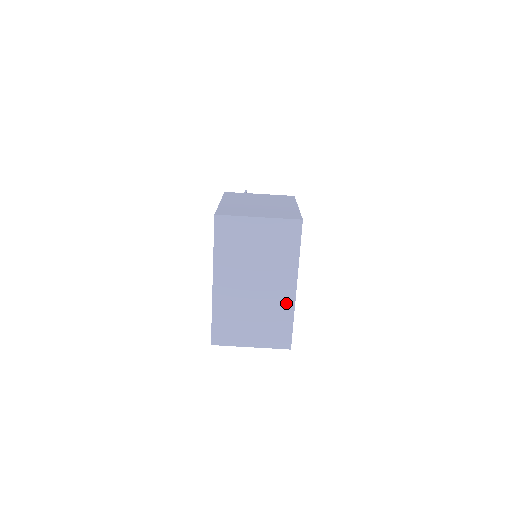
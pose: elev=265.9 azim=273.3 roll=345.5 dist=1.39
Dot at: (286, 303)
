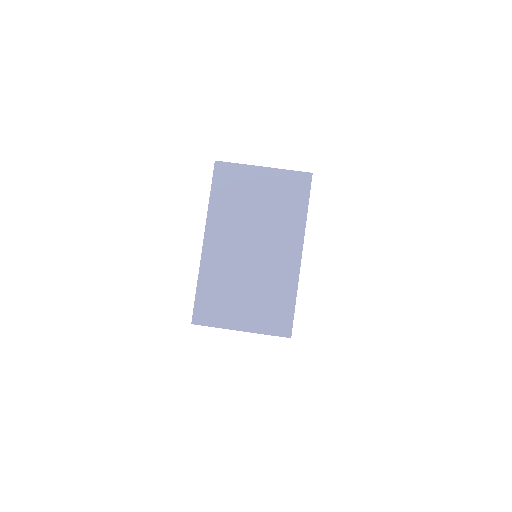
Dot at: (288, 273)
